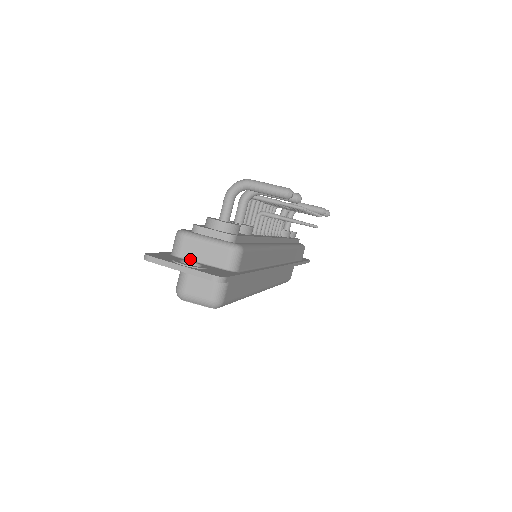
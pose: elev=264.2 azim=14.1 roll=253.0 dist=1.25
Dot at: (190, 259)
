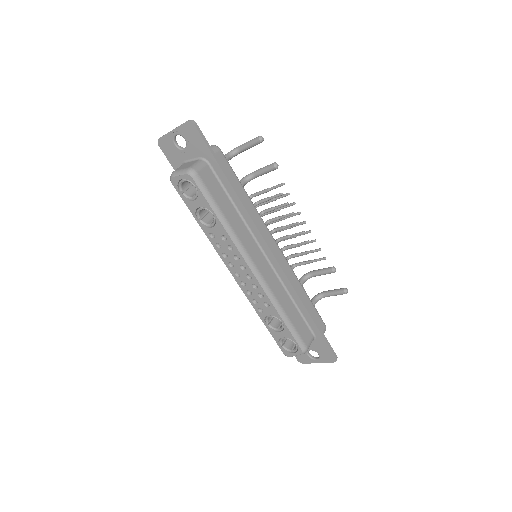
Dot at: (186, 155)
